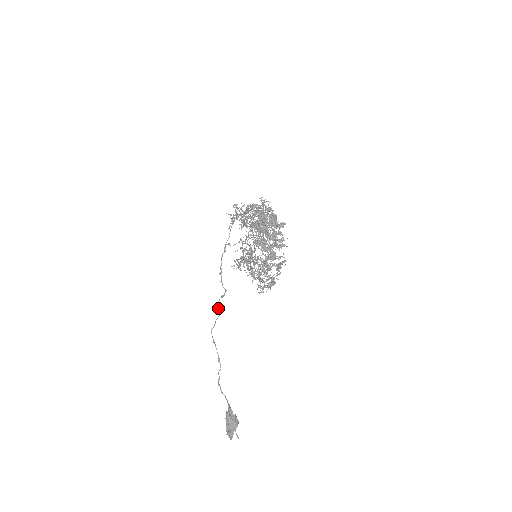
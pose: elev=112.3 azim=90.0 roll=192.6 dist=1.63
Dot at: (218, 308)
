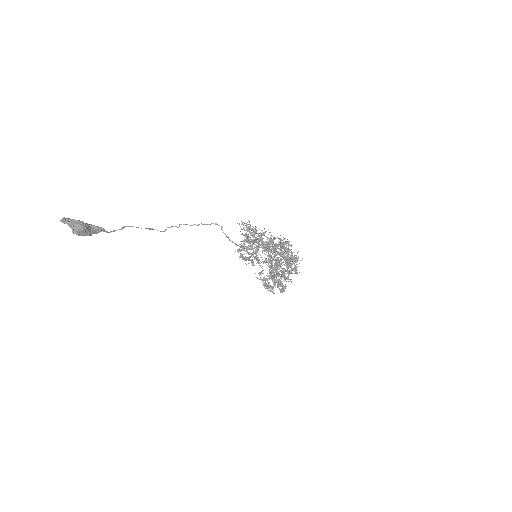
Dot at: occluded
